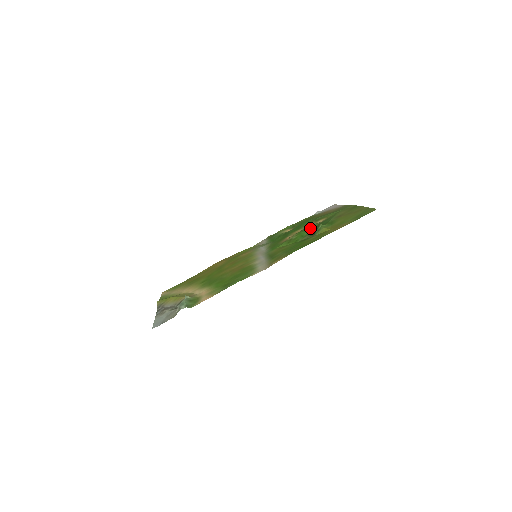
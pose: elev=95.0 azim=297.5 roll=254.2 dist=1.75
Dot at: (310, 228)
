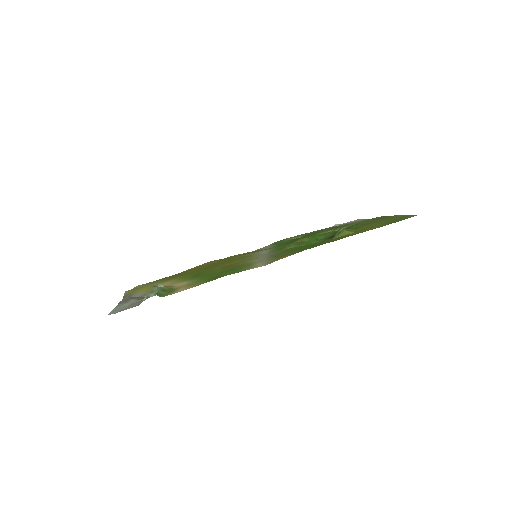
Dot at: (327, 233)
